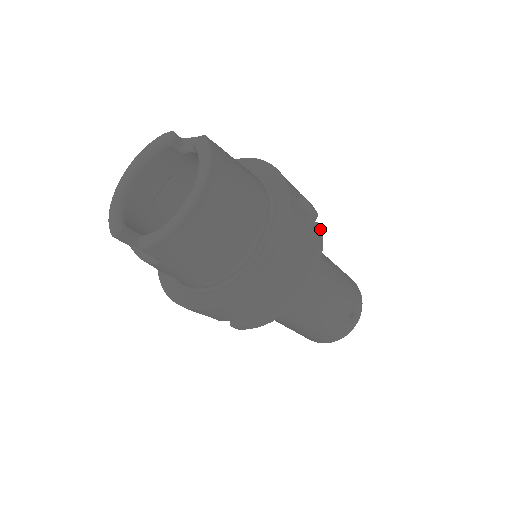
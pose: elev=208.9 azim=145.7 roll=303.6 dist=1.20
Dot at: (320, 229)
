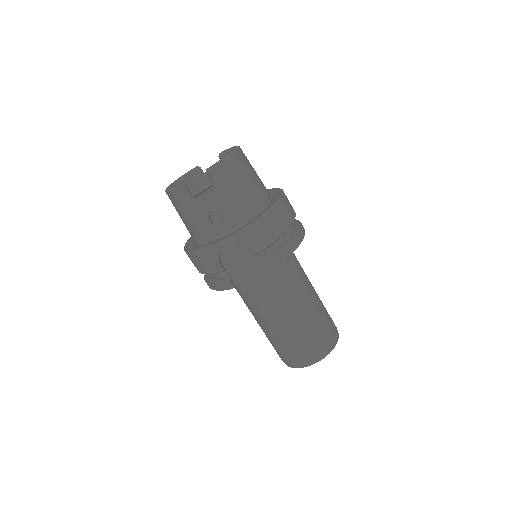
Dot at: occluded
